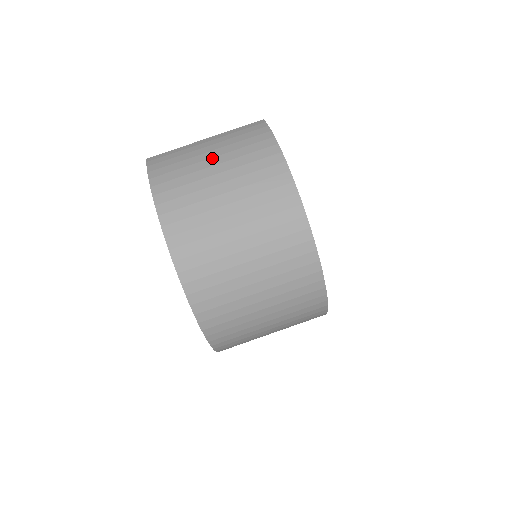
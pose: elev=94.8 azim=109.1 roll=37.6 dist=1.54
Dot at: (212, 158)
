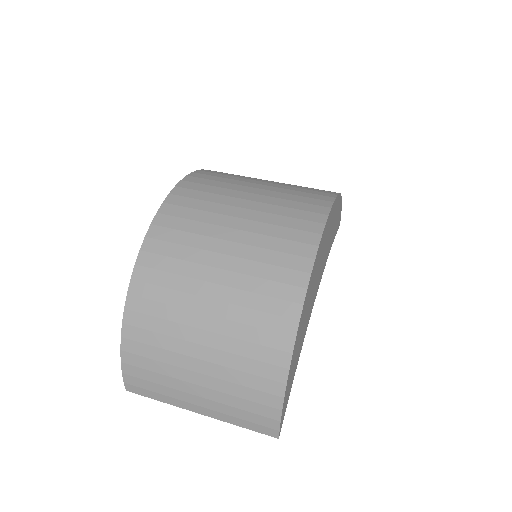
Dot at: occluded
